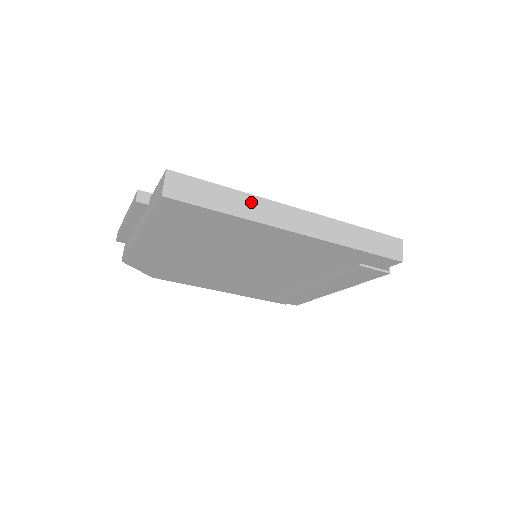
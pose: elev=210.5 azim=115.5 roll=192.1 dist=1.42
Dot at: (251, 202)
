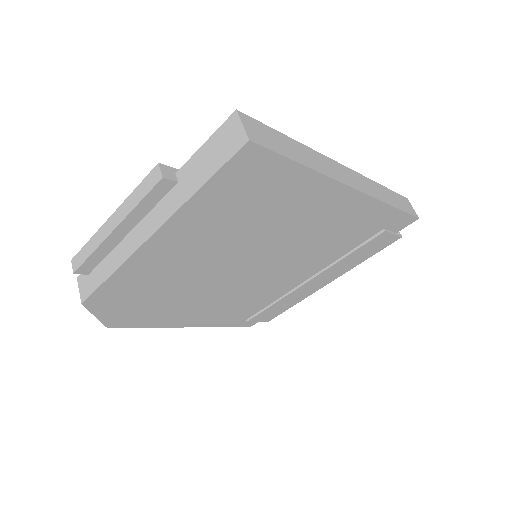
Dot at: (314, 156)
